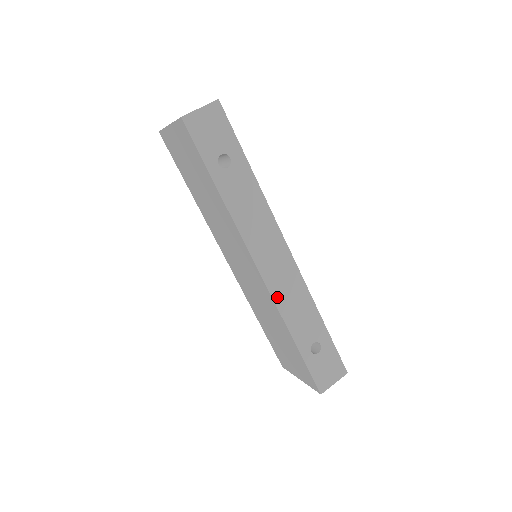
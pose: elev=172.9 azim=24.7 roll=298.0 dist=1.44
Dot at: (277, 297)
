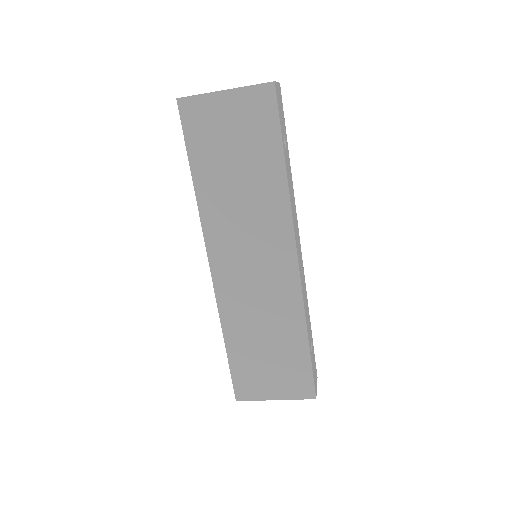
Dot at: (302, 289)
